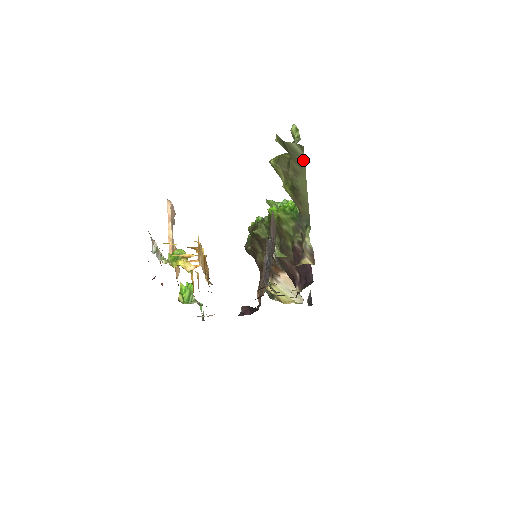
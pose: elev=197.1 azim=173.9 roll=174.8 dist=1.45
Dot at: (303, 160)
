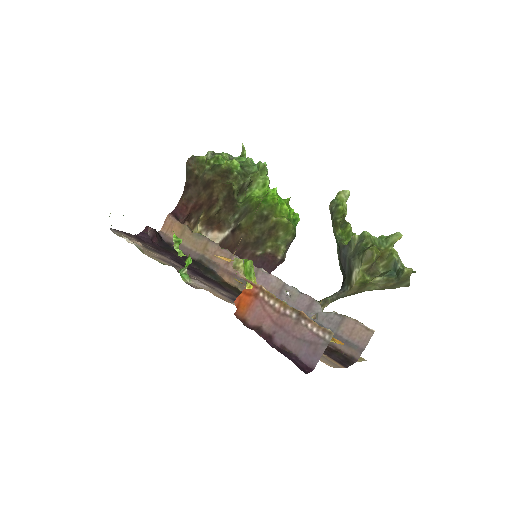
Dot at: occluded
